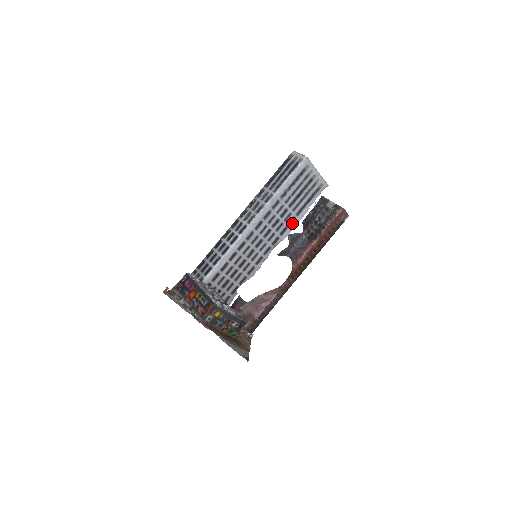
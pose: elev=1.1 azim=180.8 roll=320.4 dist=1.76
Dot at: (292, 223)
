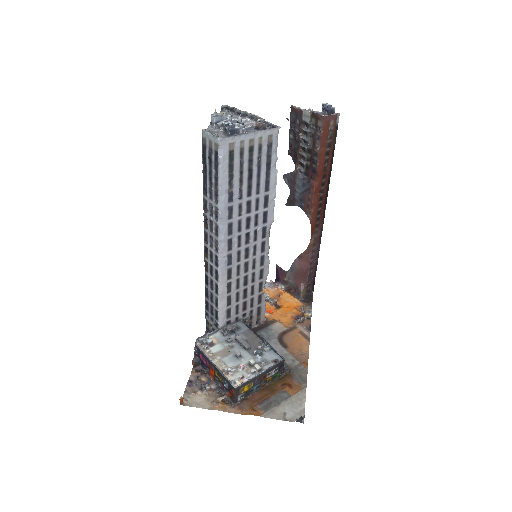
Dot at: (268, 202)
